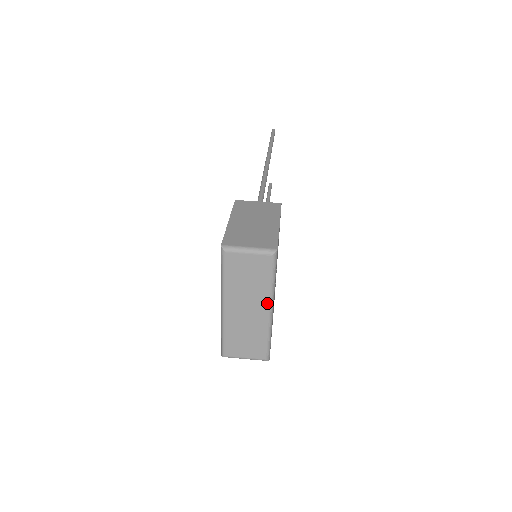
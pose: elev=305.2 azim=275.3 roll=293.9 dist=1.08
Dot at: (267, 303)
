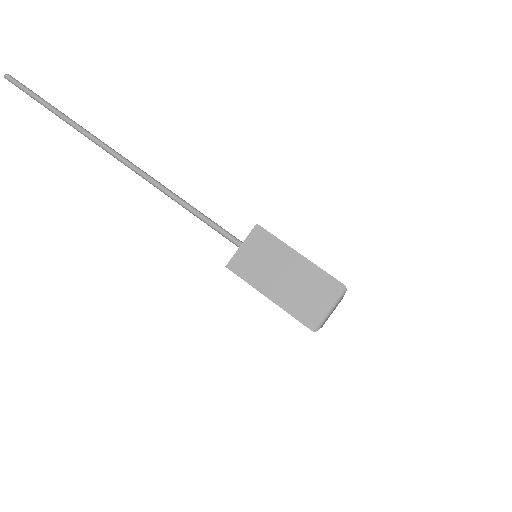
Dot at: occluded
